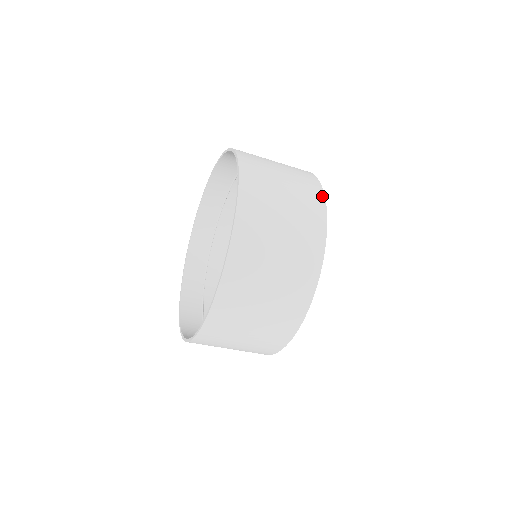
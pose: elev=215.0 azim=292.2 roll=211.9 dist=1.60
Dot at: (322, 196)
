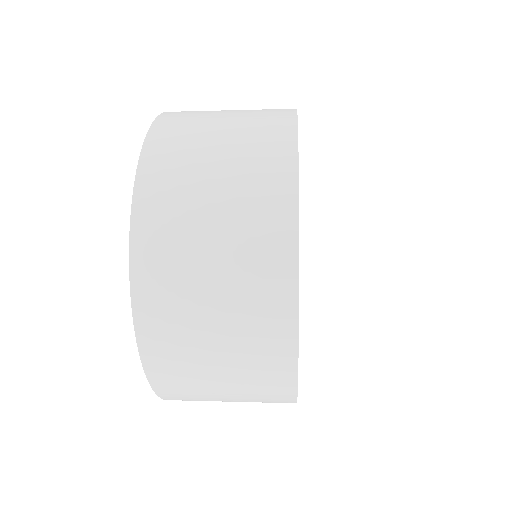
Dot at: (292, 244)
